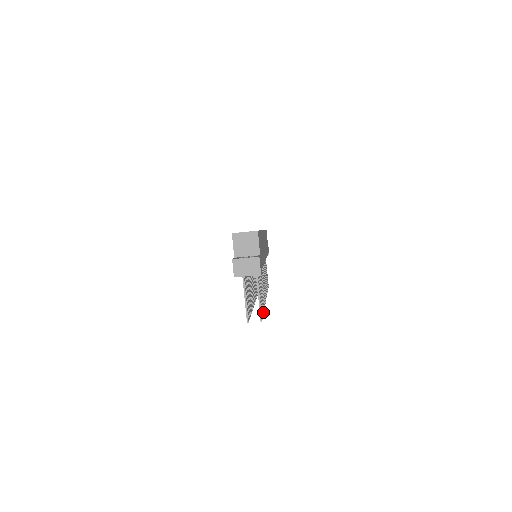
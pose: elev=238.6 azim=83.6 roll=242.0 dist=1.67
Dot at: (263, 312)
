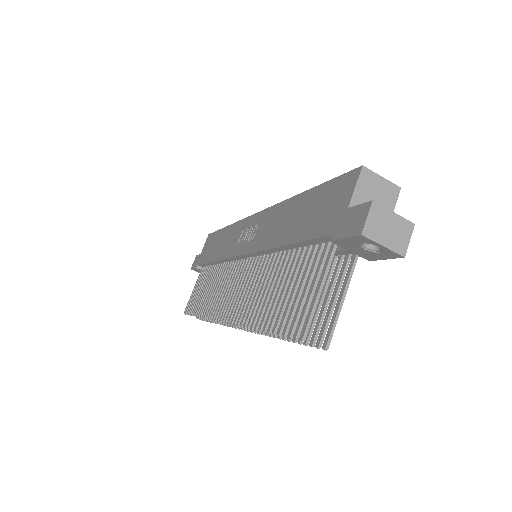
Dot at: (292, 338)
